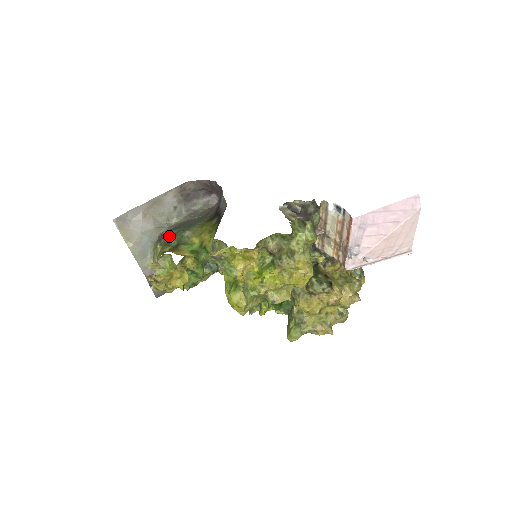
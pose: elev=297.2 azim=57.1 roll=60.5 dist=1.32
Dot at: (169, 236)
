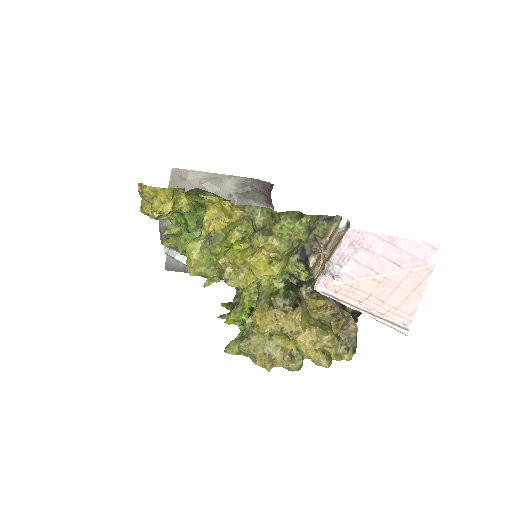
Dot at: (195, 190)
